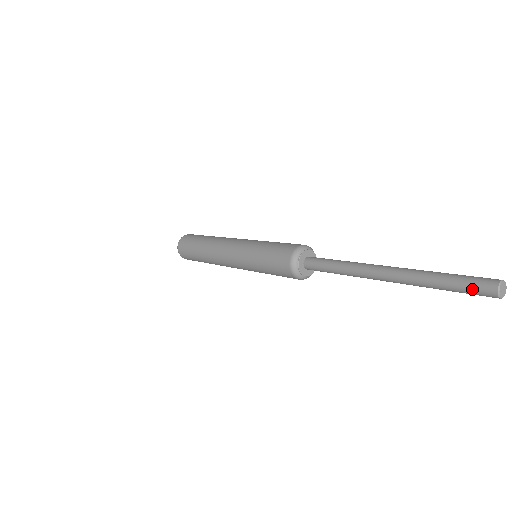
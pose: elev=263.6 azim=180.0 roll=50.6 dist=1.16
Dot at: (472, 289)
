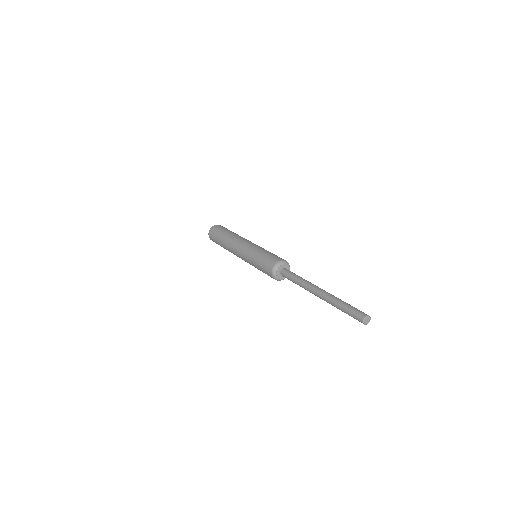
Dot at: occluded
